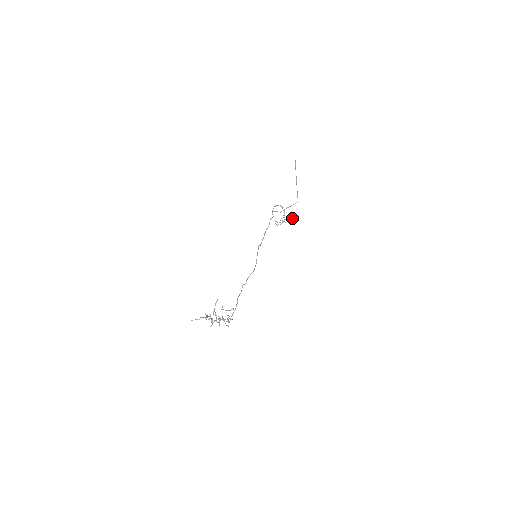
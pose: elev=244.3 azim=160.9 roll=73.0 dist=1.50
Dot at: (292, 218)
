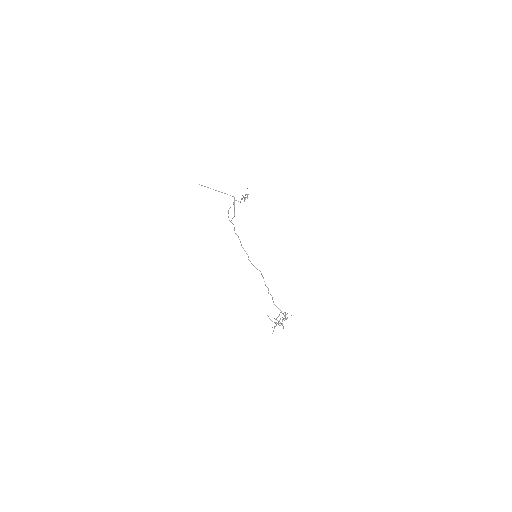
Dot at: occluded
